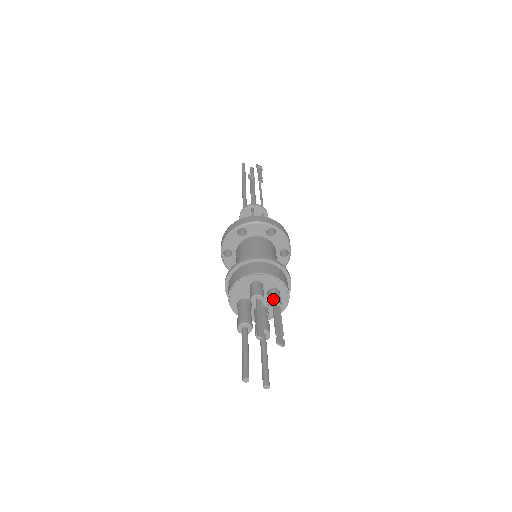
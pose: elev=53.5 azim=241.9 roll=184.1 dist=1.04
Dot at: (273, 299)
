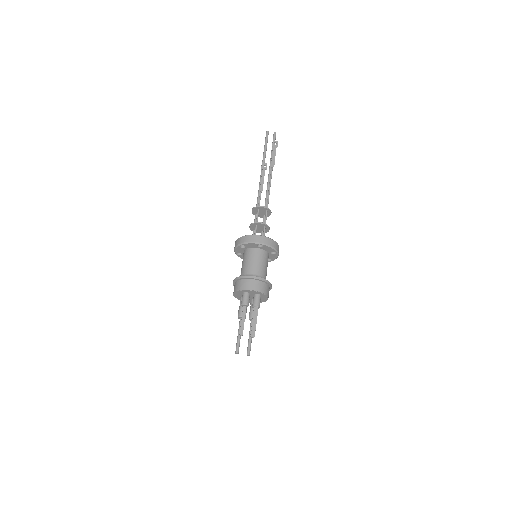
Dot at: (254, 304)
